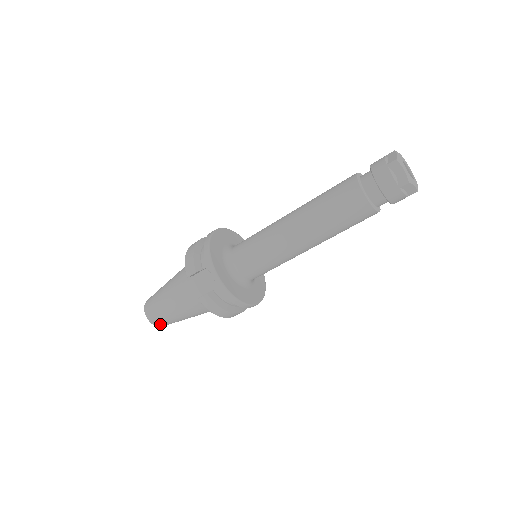
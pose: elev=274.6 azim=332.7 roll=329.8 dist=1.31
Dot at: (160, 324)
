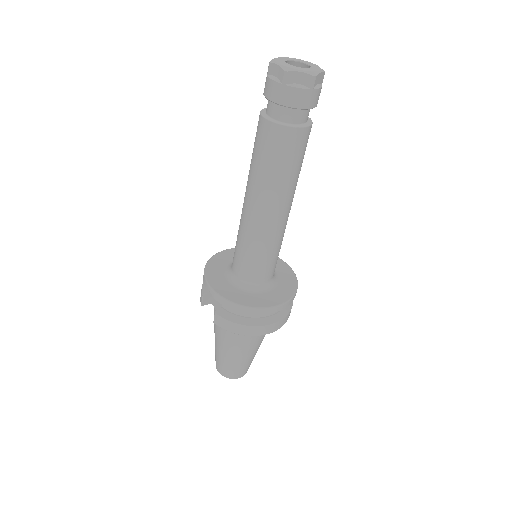
Dot at: (230, 374)
